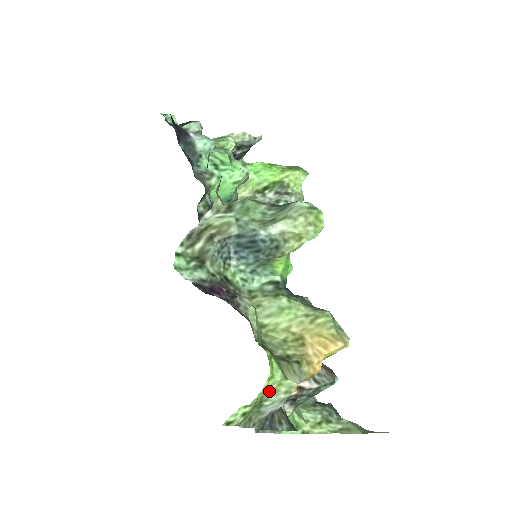
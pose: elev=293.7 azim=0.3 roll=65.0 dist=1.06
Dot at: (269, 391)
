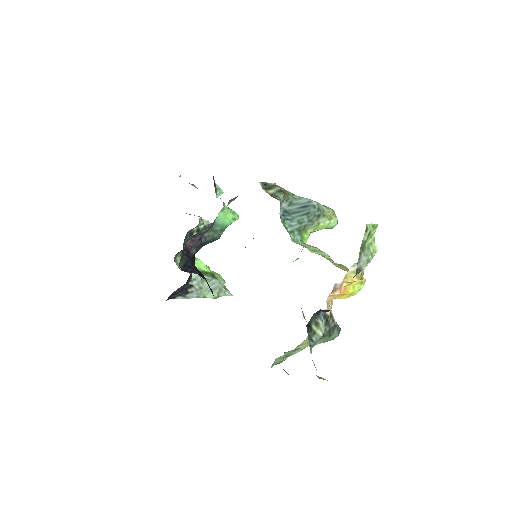
Dot at: (367, 243)
